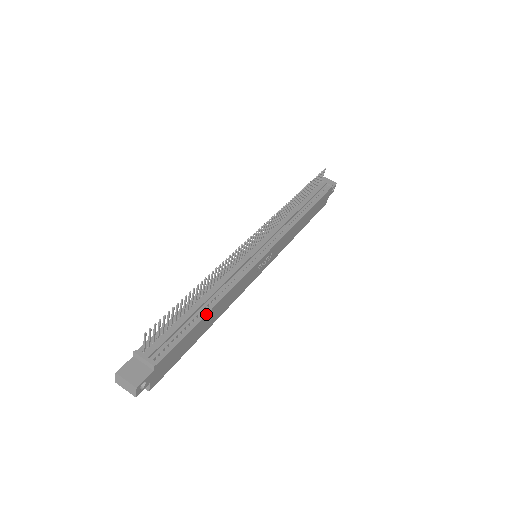
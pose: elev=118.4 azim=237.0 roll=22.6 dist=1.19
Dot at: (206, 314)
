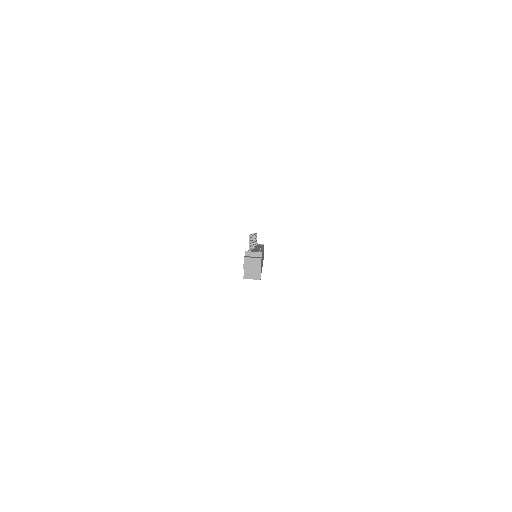
Dot at: occluded
